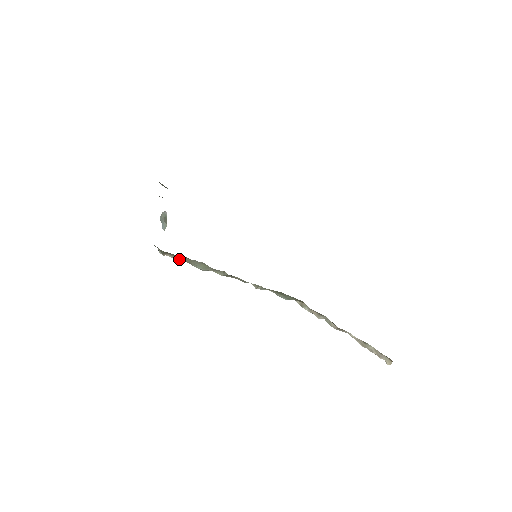
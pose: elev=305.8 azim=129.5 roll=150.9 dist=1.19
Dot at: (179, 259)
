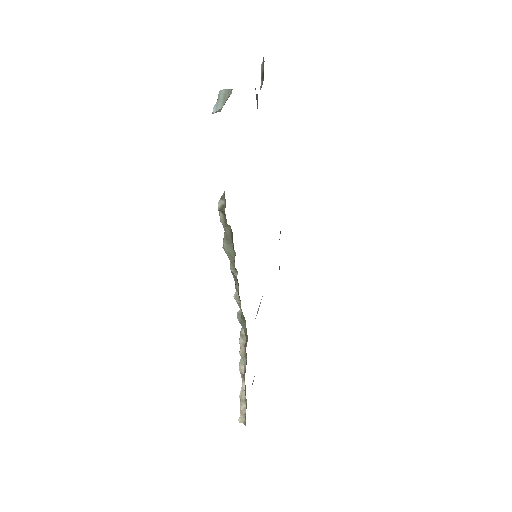
Dot at: (223, 224)
